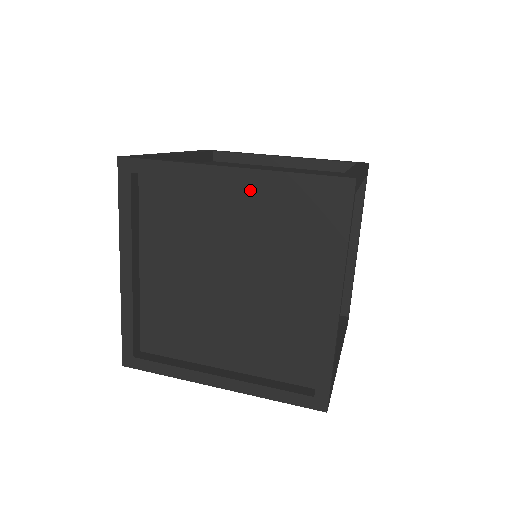
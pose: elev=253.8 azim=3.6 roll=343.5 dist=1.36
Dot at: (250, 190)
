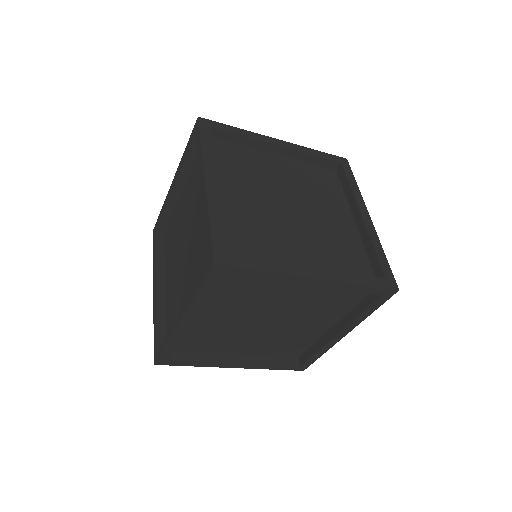
Dot at: (187, 185)
